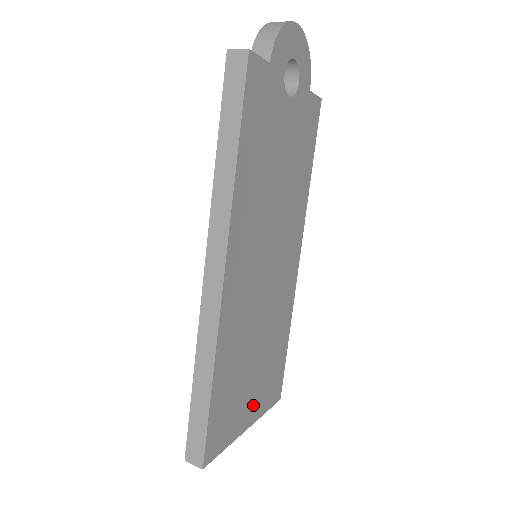
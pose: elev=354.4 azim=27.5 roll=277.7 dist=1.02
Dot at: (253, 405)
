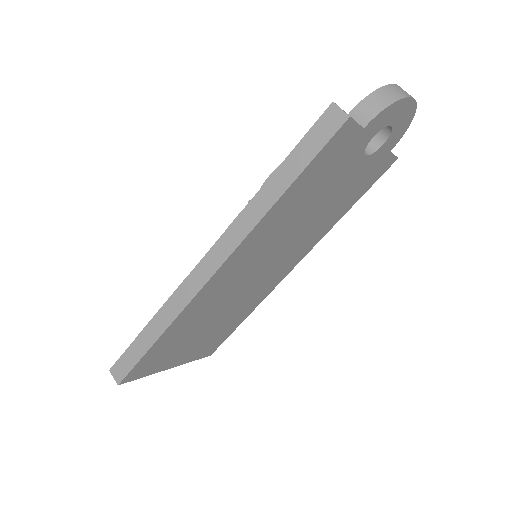
Dot at: (185, 355)
